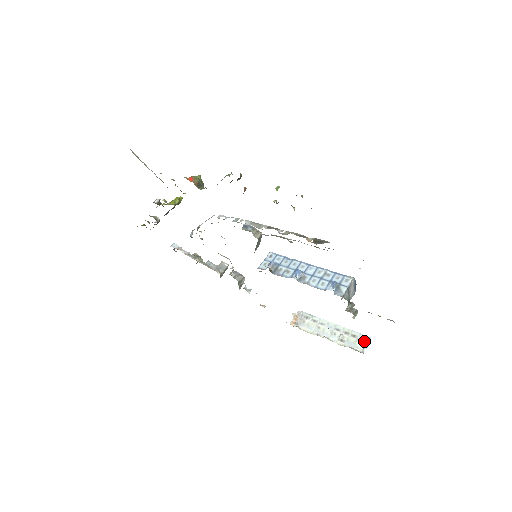
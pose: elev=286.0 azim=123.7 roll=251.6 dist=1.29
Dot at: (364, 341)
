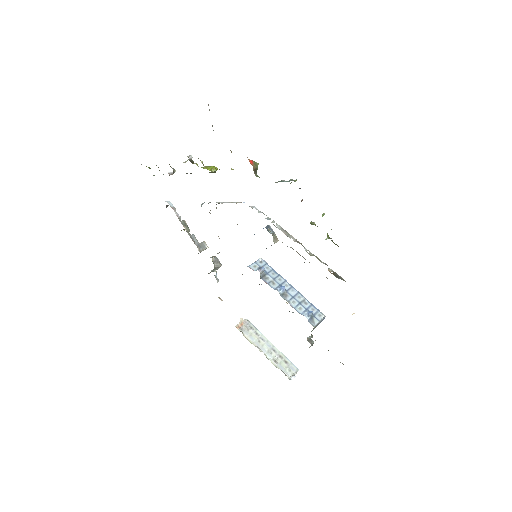
Dot at: (293, 370)
